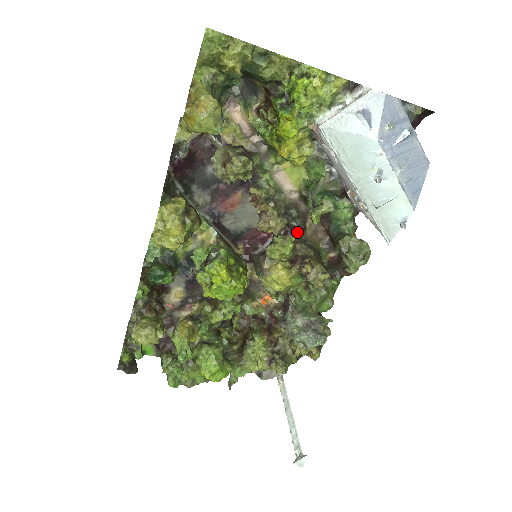
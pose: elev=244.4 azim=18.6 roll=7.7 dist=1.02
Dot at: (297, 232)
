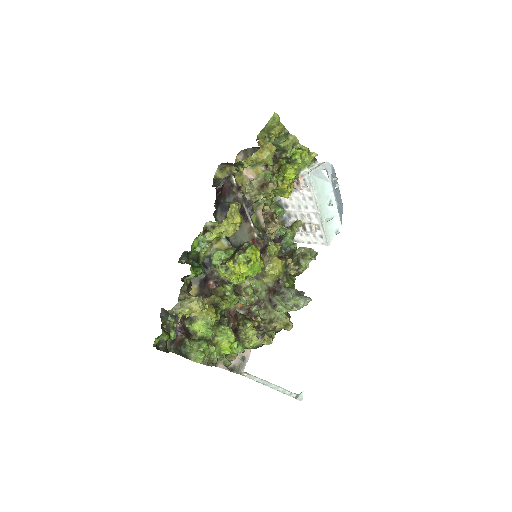
Dot at: occluded
